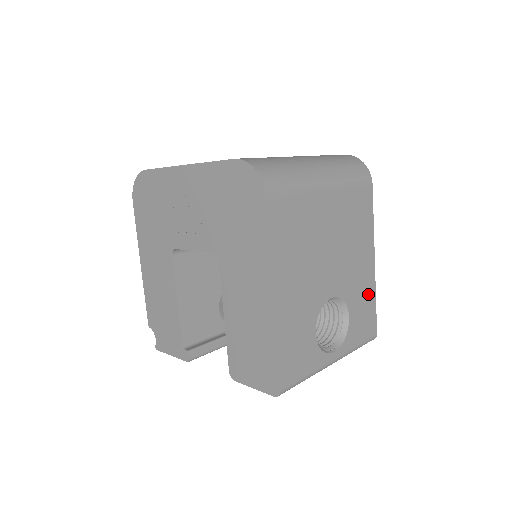
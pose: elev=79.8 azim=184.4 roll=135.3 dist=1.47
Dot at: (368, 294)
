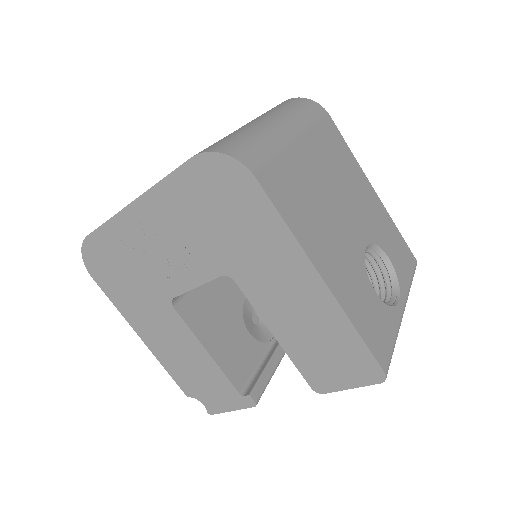
Dot at: (388, 226)
